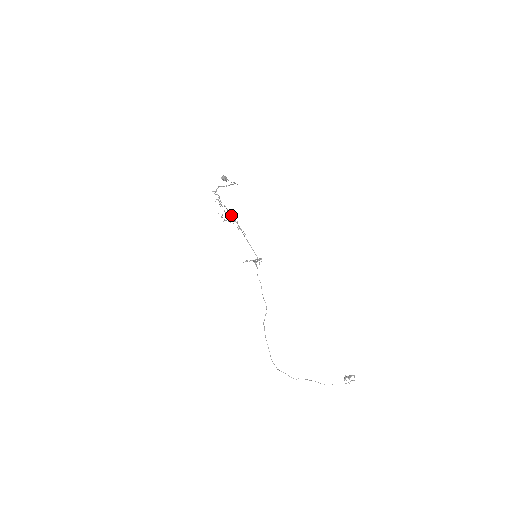
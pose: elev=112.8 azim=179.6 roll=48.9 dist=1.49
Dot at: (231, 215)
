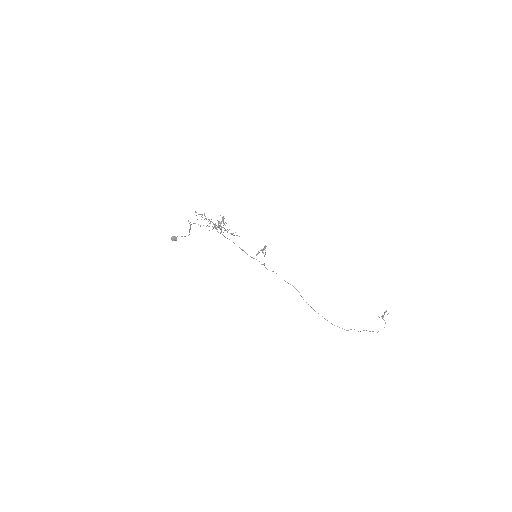
Dot at: (217, 231)
